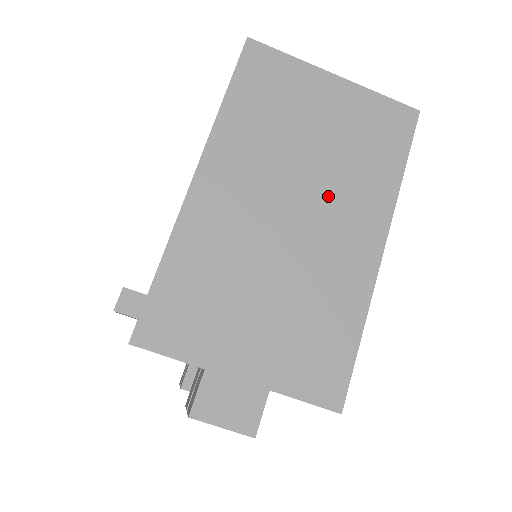
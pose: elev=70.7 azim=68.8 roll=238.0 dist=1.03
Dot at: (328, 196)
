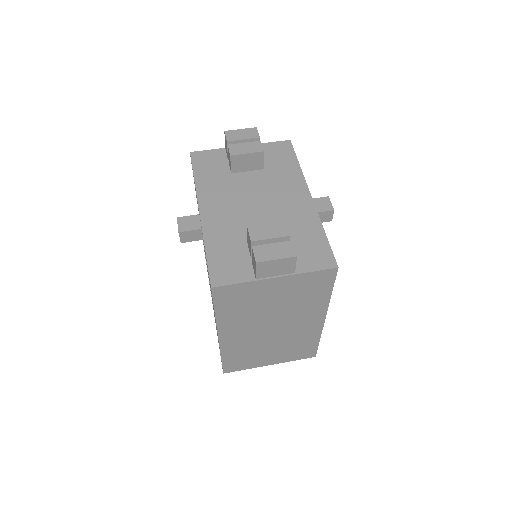
Dot at: occluded
